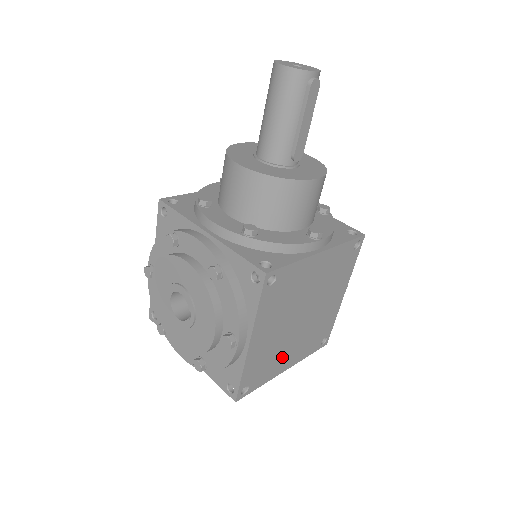
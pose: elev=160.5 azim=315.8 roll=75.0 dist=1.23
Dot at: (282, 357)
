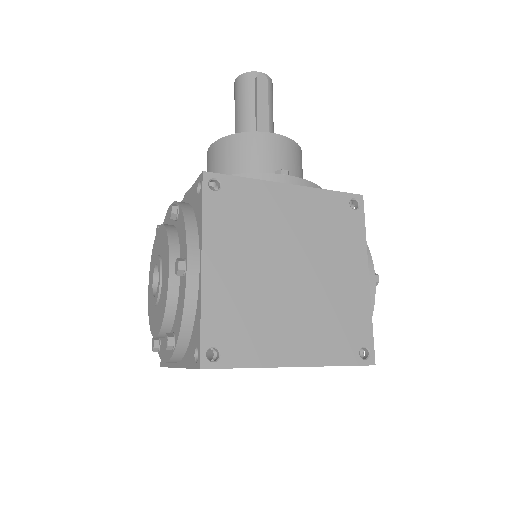
Dot at: (276, 331)
